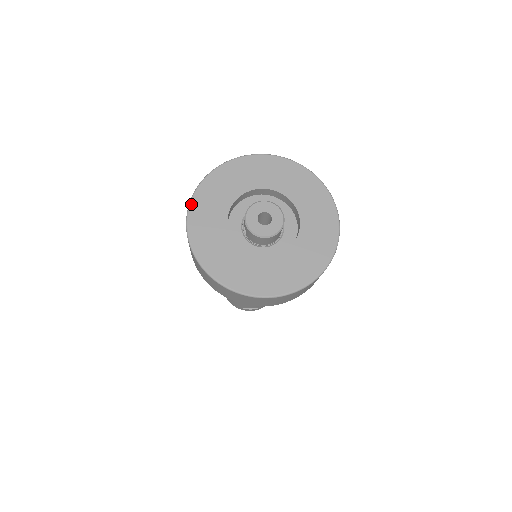
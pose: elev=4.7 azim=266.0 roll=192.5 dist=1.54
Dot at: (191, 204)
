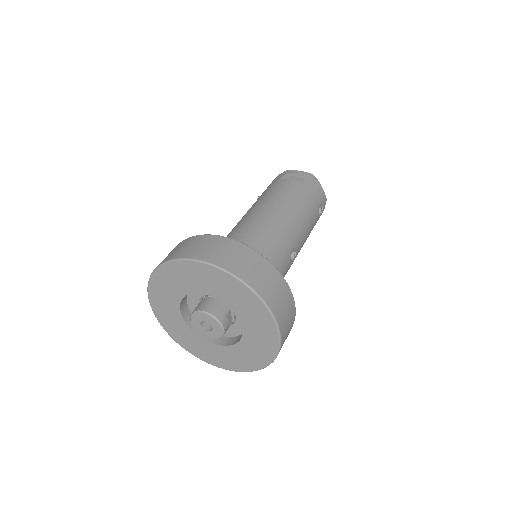
Dot at: (148, 291)
